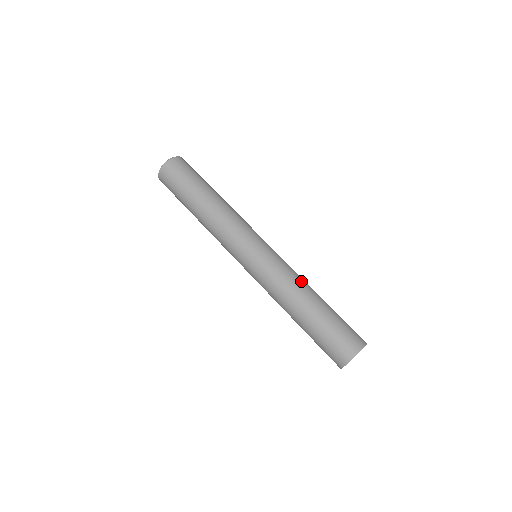
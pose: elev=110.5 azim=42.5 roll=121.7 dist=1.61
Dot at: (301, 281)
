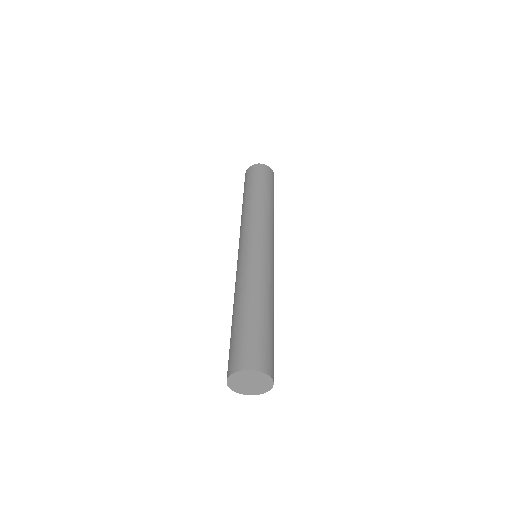
Dot at: (266, 286)
